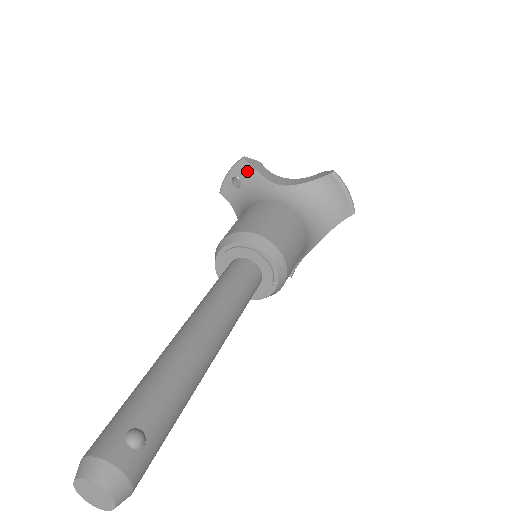
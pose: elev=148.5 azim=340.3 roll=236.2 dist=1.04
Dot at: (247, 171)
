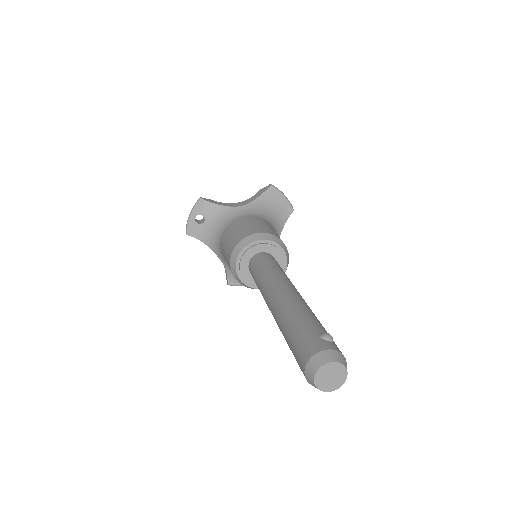
Dot at: (207, 207)
